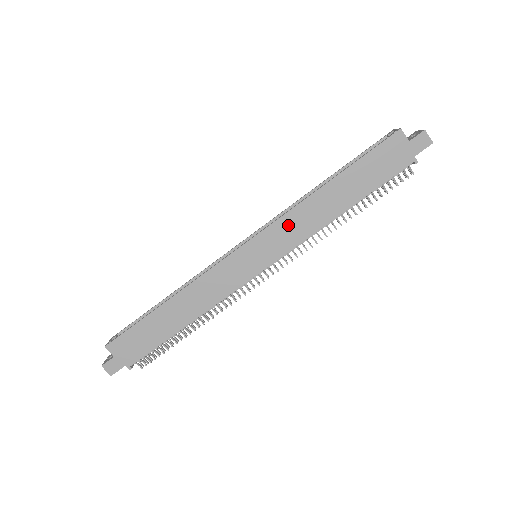
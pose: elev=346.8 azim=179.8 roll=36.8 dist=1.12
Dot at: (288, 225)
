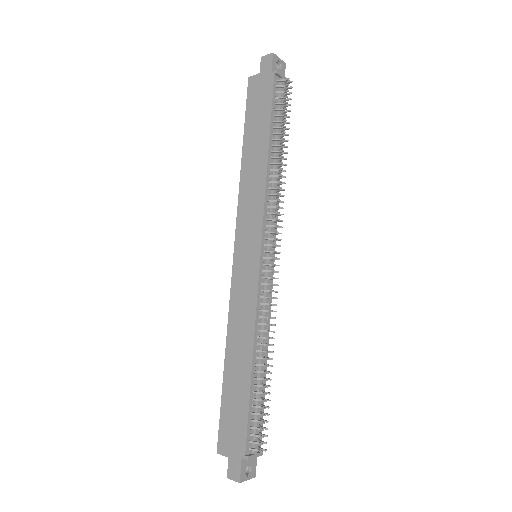
Dot at: (246, 208)
